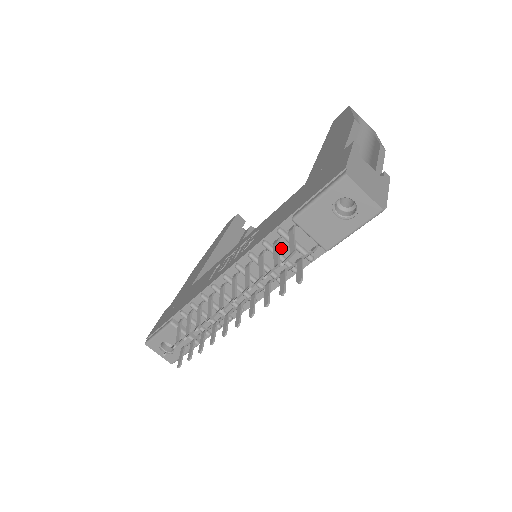
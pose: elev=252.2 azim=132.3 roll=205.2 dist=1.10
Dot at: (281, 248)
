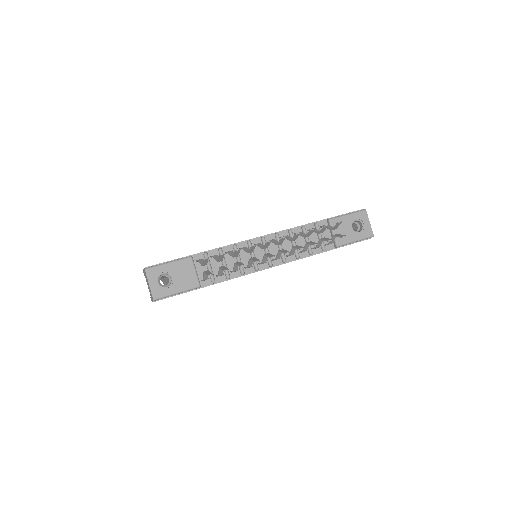
Dot at: (310, 236)
